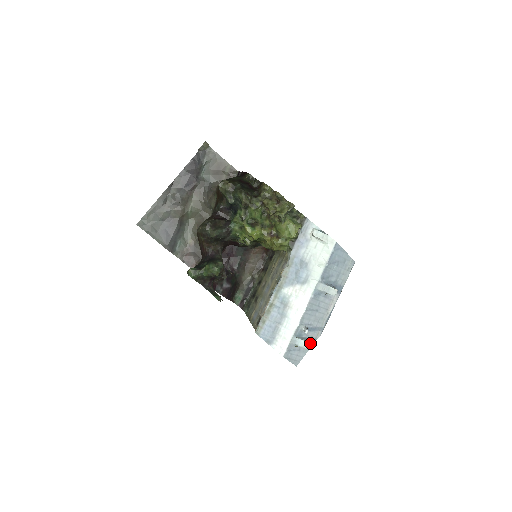
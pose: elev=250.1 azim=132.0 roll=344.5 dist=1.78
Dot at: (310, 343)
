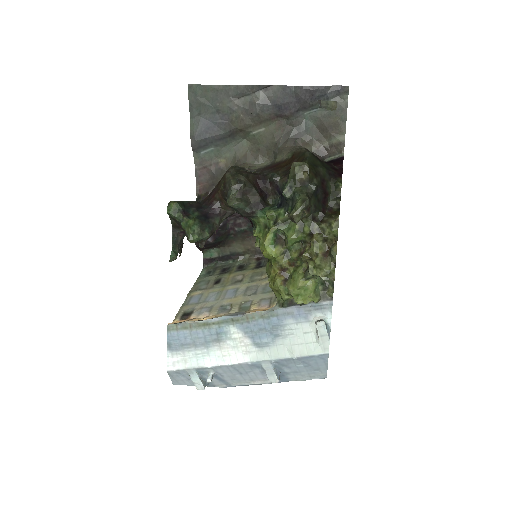
Dot at: (204, 387)
